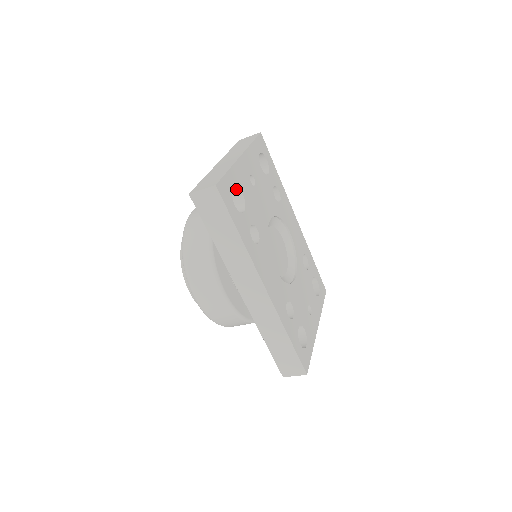
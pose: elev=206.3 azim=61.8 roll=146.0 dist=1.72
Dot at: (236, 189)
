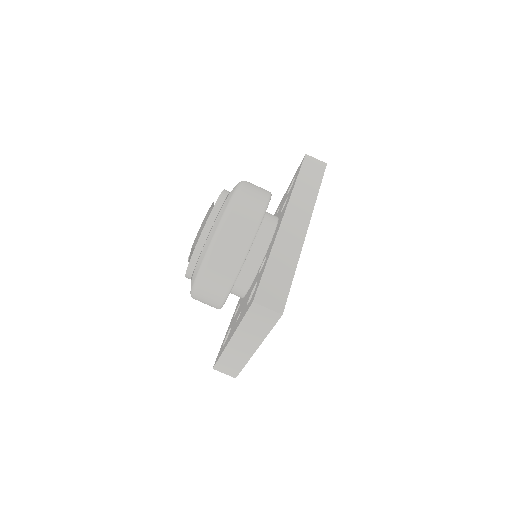
Dot at: occluded
